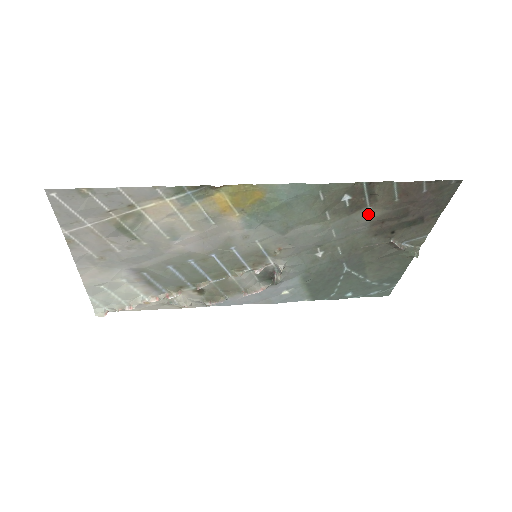
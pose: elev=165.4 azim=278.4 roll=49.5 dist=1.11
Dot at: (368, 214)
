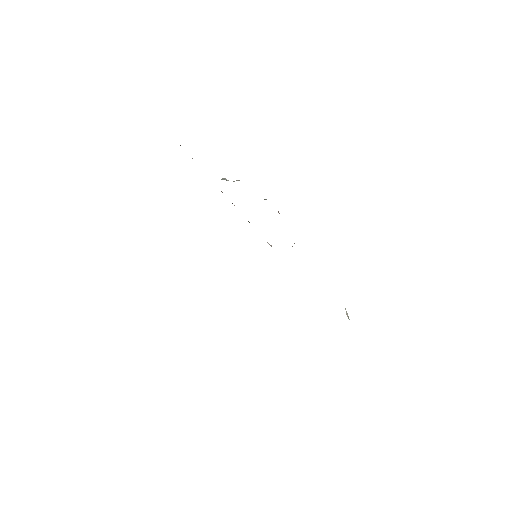
Dot at: occluded
